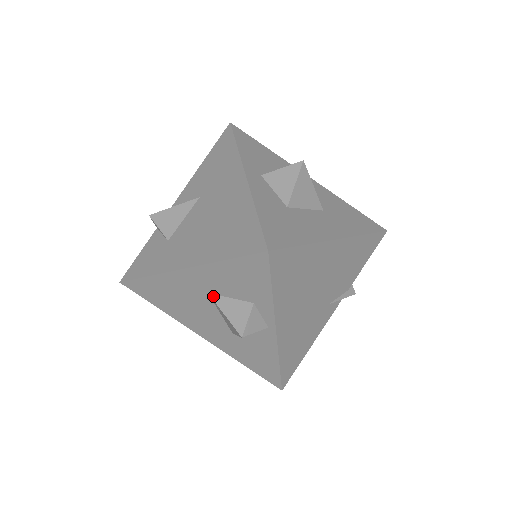
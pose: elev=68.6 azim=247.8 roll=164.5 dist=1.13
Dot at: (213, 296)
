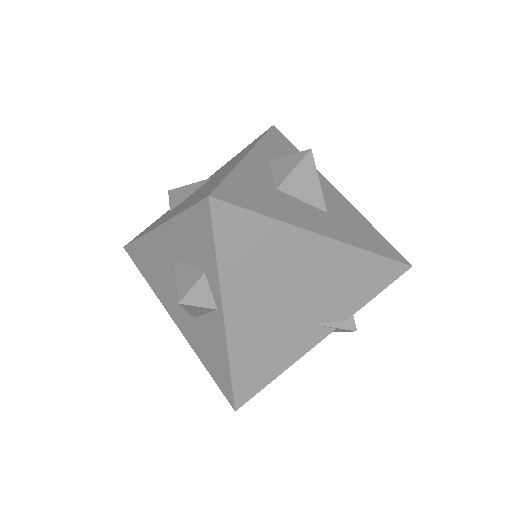
Dot at: (177, 262)
